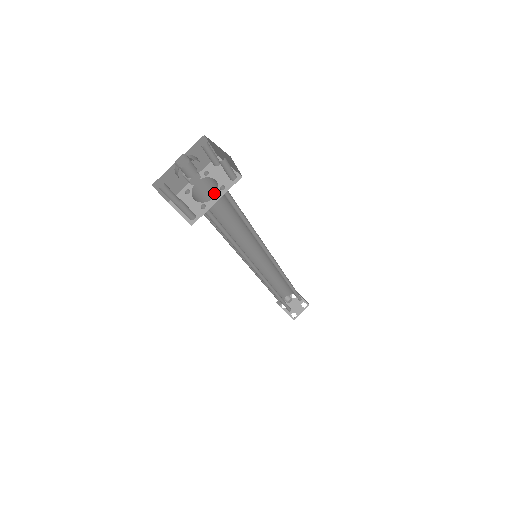
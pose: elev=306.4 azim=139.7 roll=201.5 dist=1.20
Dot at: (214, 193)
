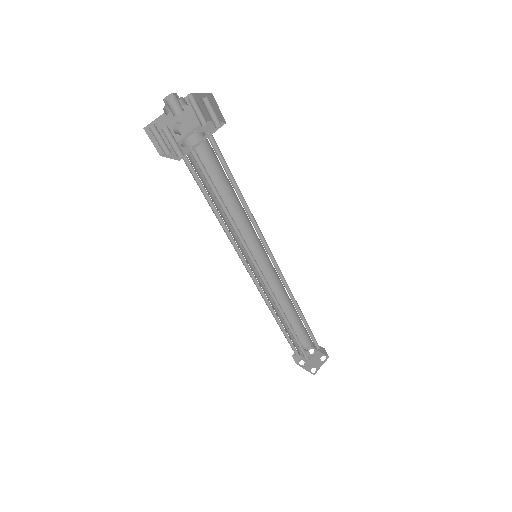
Dot at: (204, 158)
